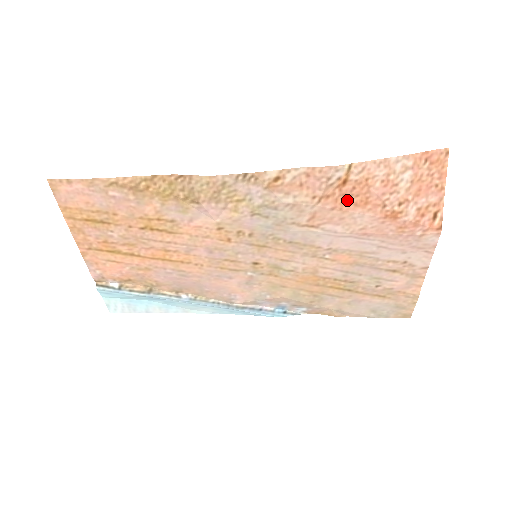
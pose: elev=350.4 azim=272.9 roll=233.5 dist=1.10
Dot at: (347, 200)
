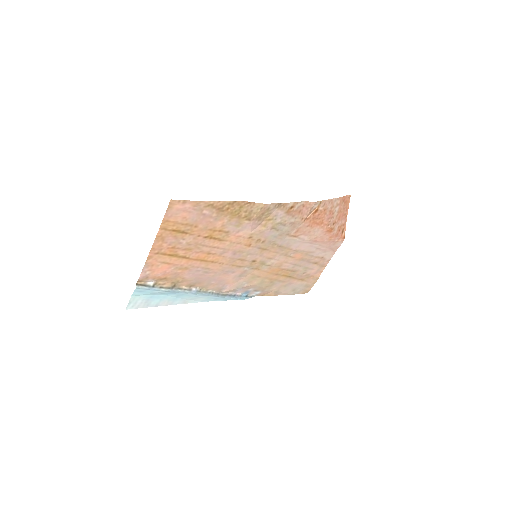
Dot at: (315, 221)
